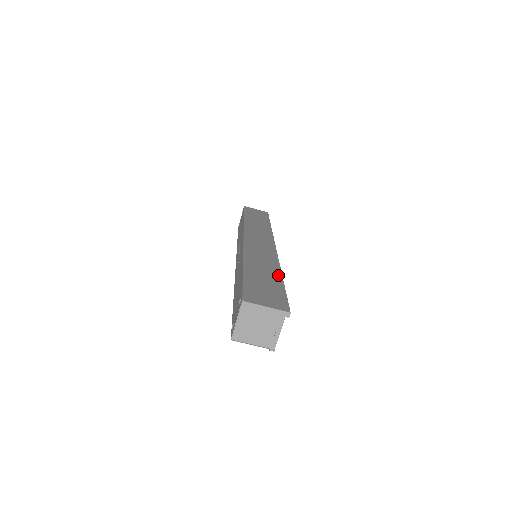
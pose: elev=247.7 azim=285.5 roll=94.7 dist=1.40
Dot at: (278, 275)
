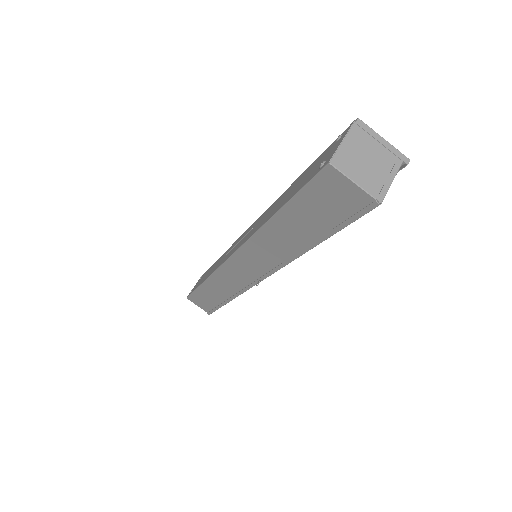
Dot at: occluded
